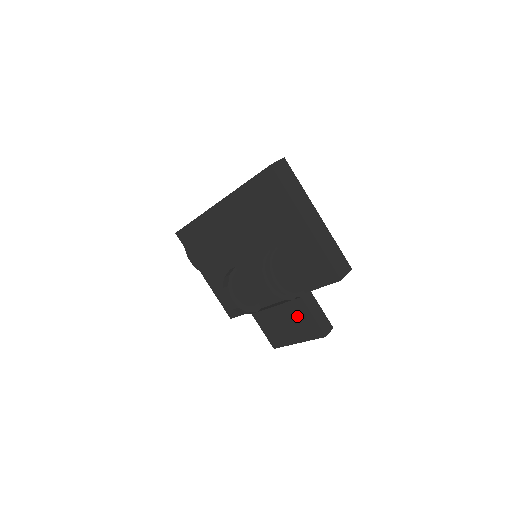
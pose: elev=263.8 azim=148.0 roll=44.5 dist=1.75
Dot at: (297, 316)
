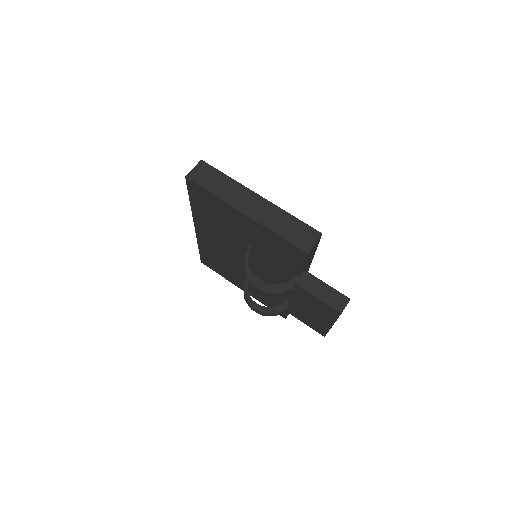
Dot at: (309, 302)
